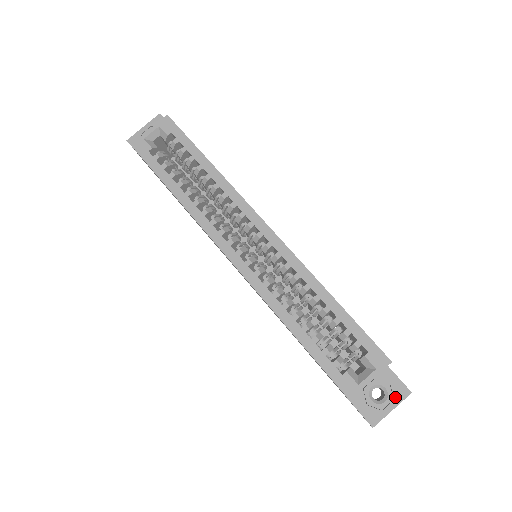
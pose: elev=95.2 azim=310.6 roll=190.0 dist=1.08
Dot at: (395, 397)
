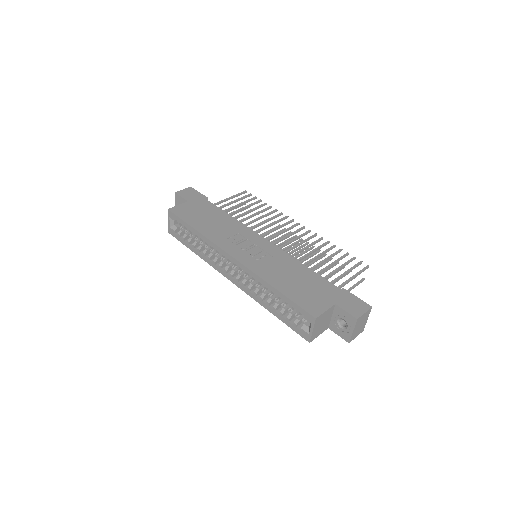
Dot at: (350, 324)
